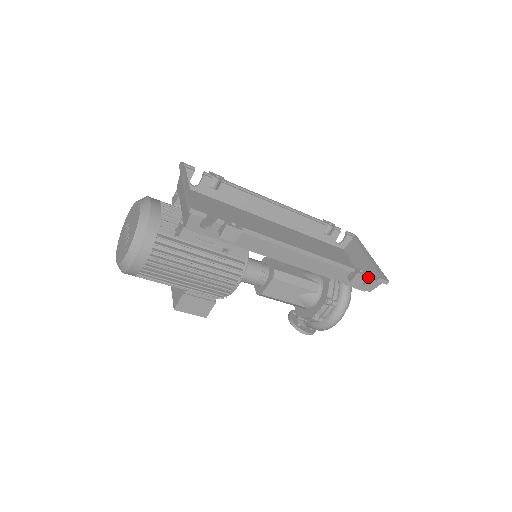
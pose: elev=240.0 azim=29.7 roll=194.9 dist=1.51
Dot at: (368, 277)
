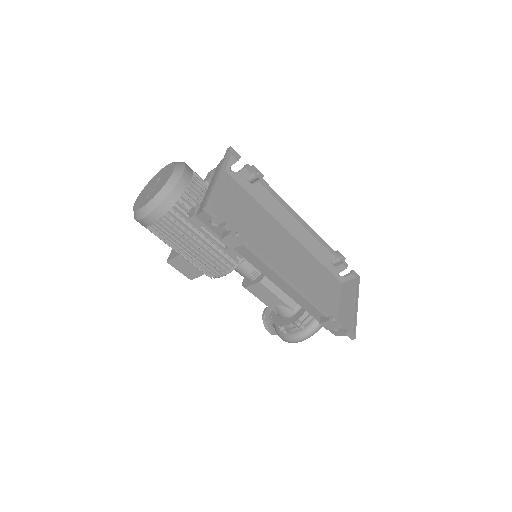
Dot at: (337, 328)
